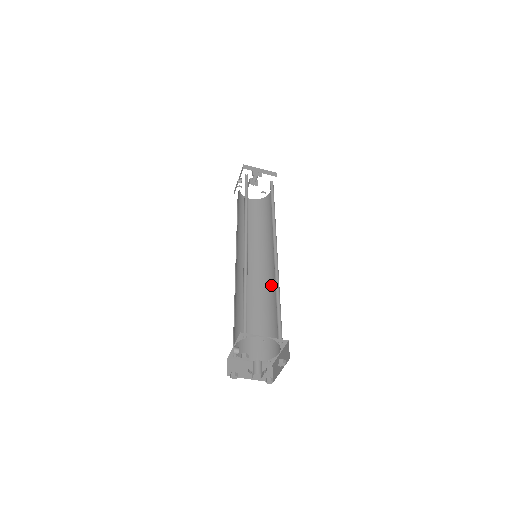
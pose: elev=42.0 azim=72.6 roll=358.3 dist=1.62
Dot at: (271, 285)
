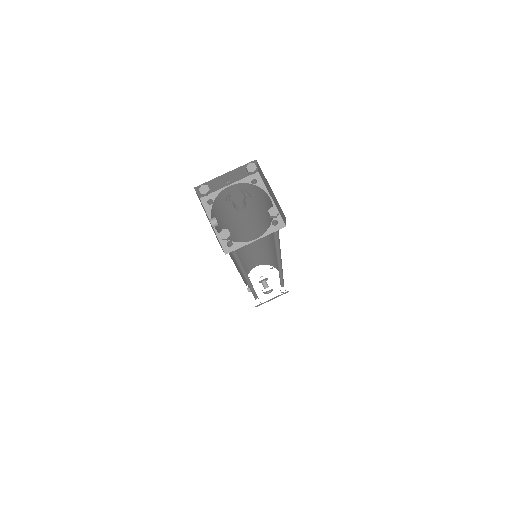
Dot at: occluded
